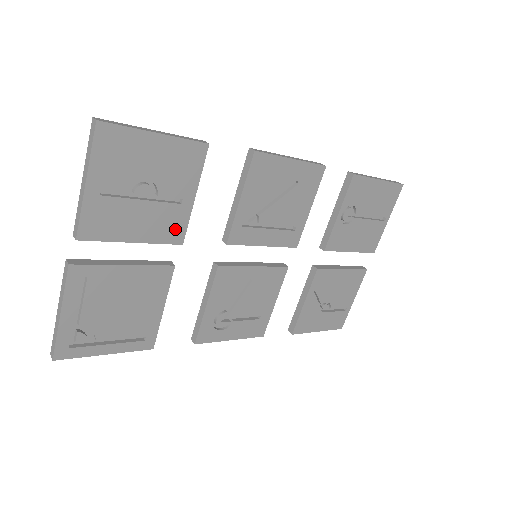
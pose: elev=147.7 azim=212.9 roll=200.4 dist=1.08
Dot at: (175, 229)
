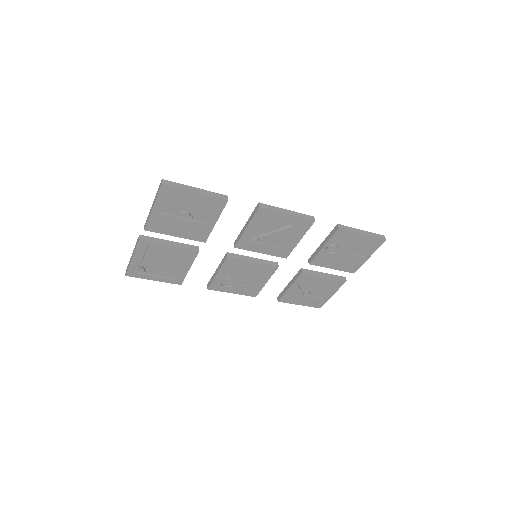
Dot at: (201, 235)
